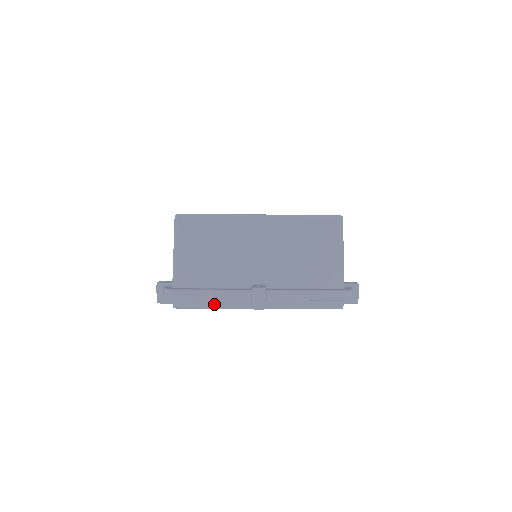
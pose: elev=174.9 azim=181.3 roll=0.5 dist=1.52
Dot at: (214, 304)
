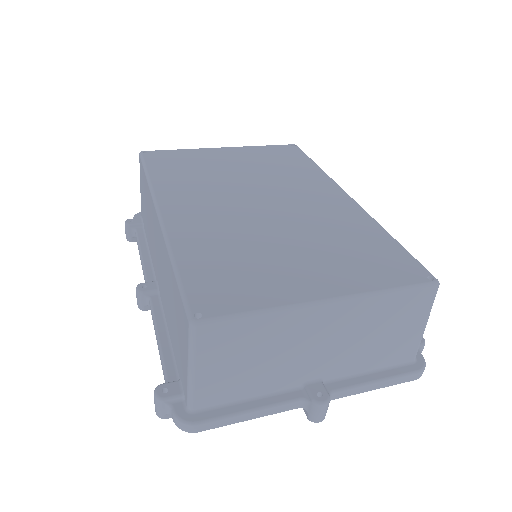
Dot at: occluded
